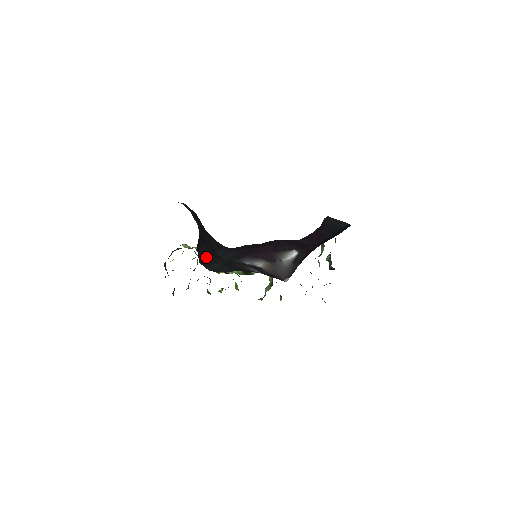
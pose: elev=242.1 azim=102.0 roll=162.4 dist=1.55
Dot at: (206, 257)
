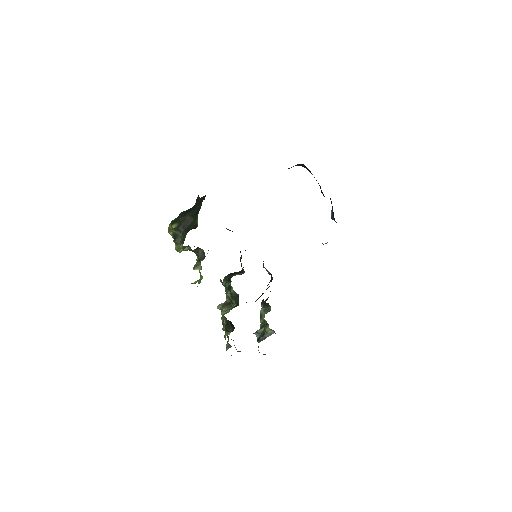
Dot at: occluded
